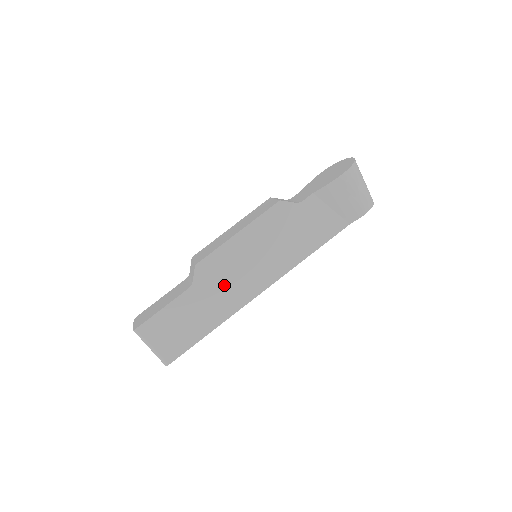
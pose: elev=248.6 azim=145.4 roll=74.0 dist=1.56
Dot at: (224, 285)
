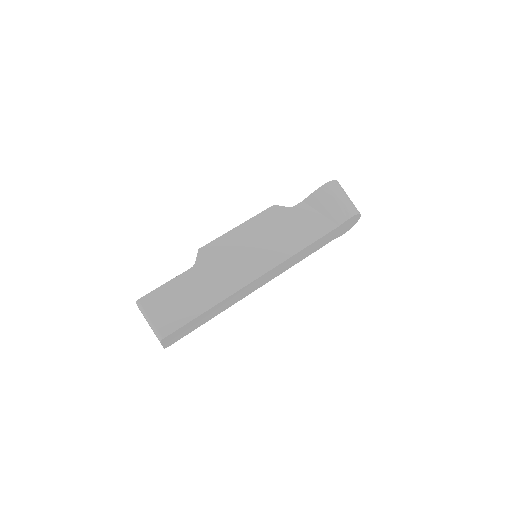
Dot at: (223, 268)
